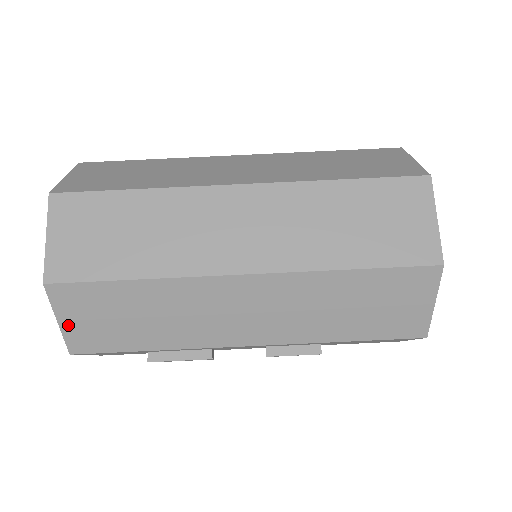
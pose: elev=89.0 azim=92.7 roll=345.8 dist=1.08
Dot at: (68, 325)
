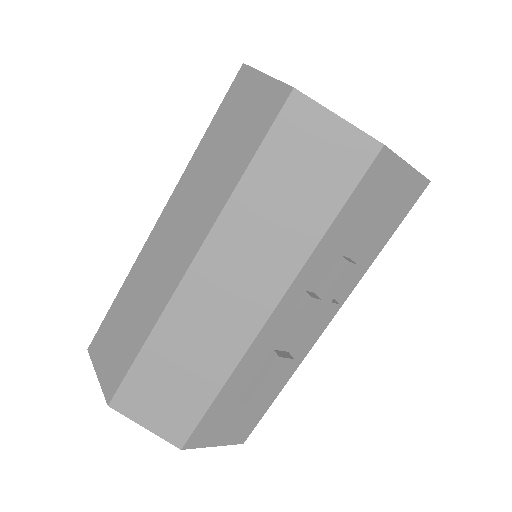
Dot at: (153, 424)
